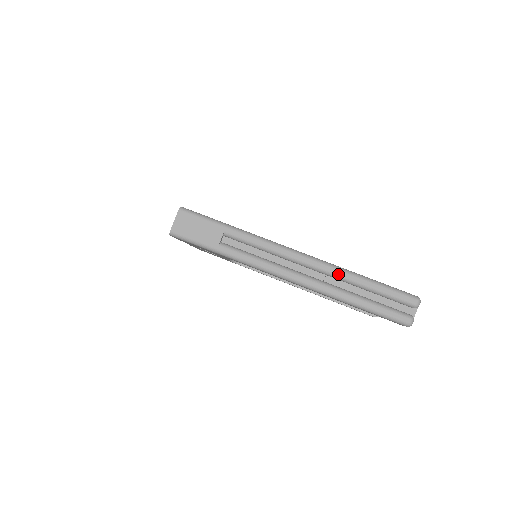
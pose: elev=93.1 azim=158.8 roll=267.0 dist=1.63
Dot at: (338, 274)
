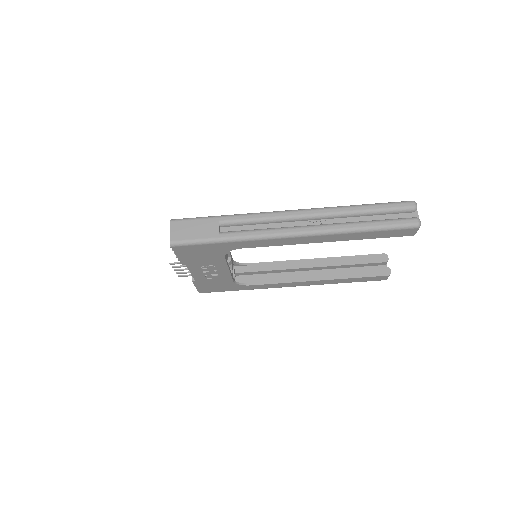
Dot at: (335, 211)
